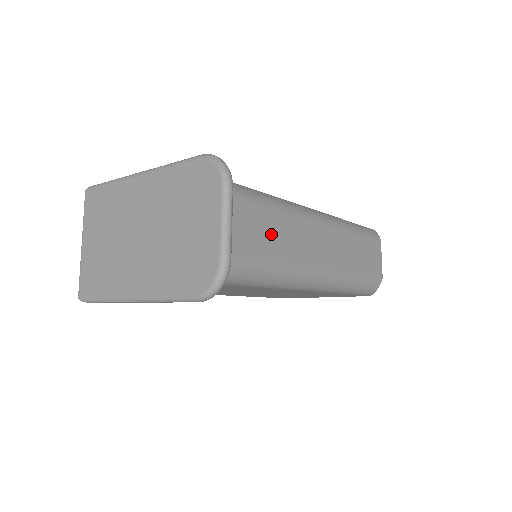
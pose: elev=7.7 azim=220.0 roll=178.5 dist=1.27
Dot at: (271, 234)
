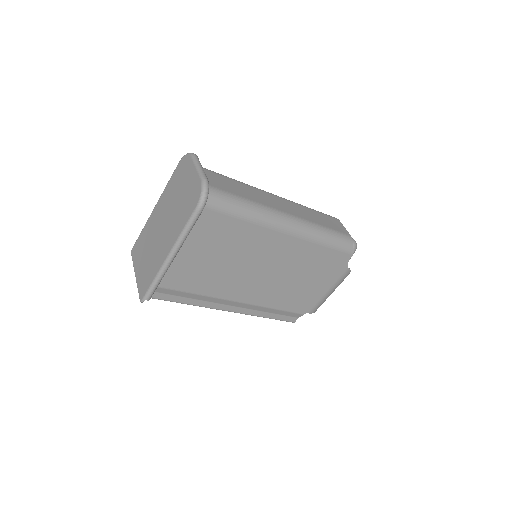
Dot at: (236, 187)
